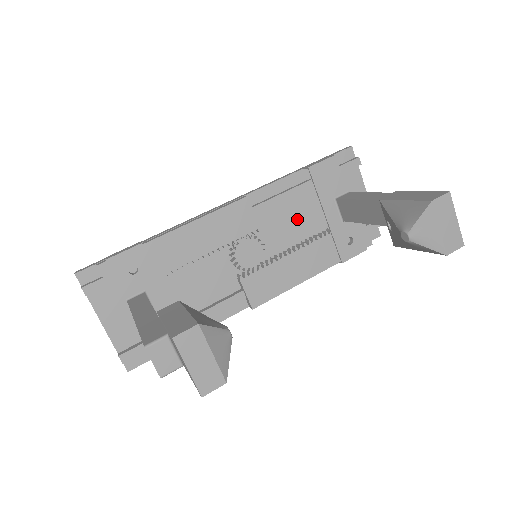
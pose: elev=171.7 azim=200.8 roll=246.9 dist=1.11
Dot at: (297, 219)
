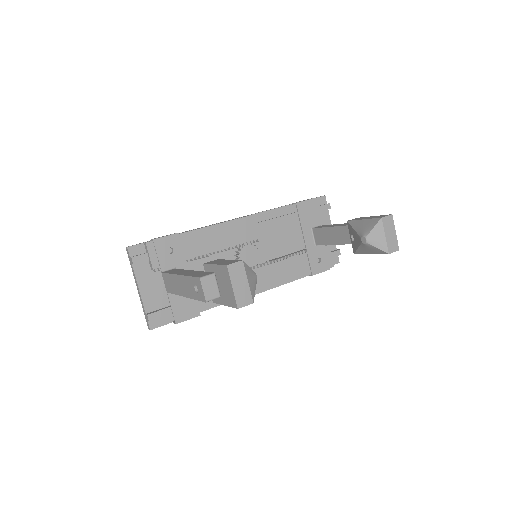
Dot at: (284, 239)
